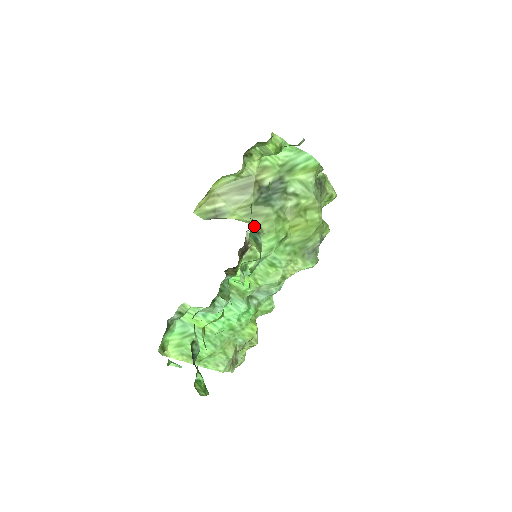
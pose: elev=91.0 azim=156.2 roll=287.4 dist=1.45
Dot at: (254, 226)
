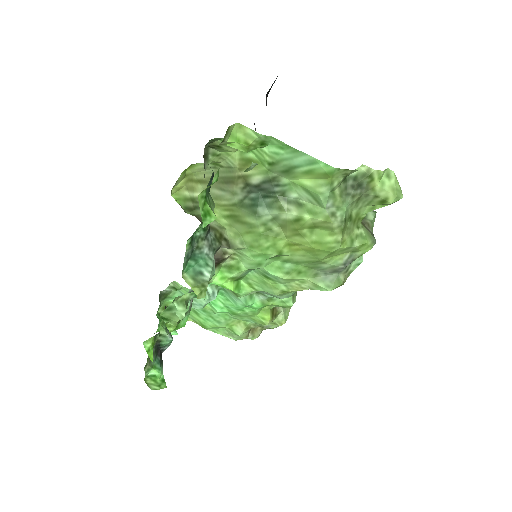
Dot at: (233, 235)
